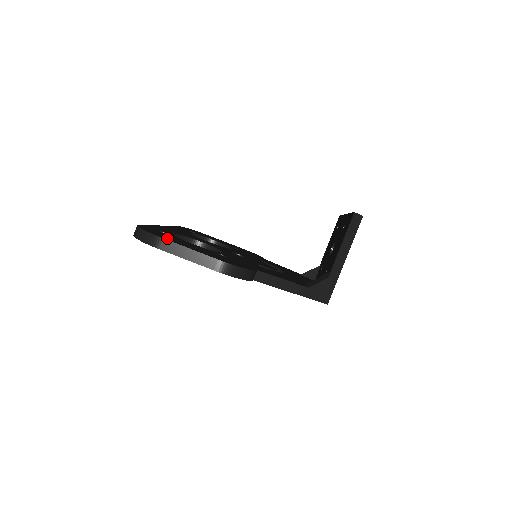
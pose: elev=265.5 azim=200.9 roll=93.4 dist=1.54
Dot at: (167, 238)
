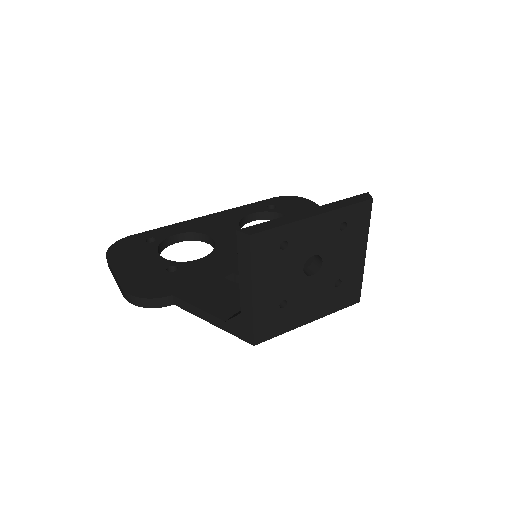
Dot at: (118, 257)
